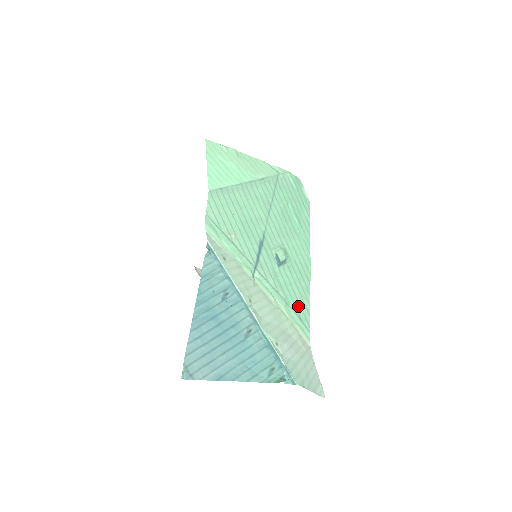
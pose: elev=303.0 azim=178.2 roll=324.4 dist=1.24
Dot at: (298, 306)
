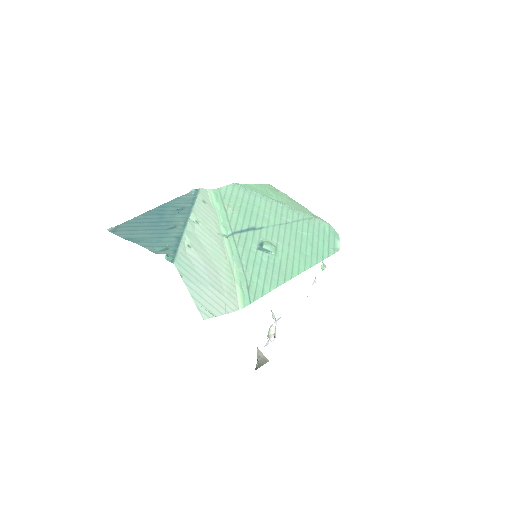
Dot at: (254, 281)
